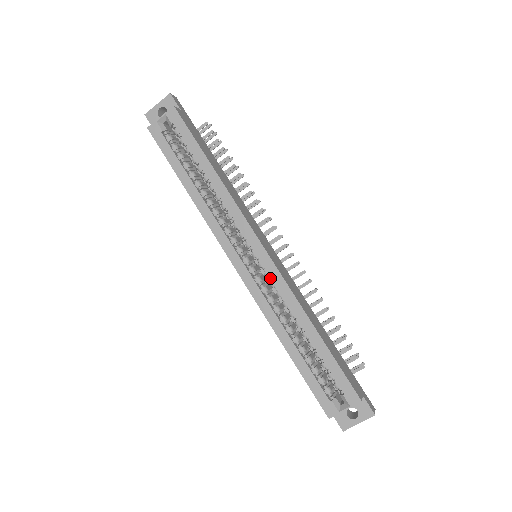
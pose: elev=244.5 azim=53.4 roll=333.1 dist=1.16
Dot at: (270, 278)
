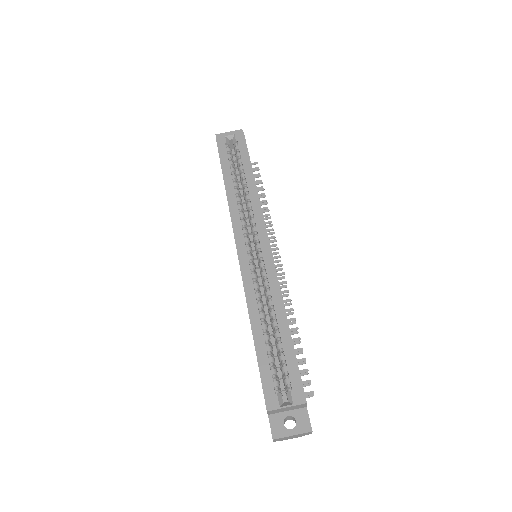
Dot at: occluded
